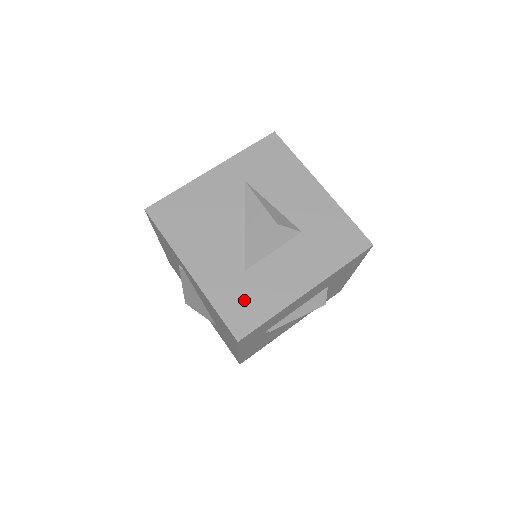
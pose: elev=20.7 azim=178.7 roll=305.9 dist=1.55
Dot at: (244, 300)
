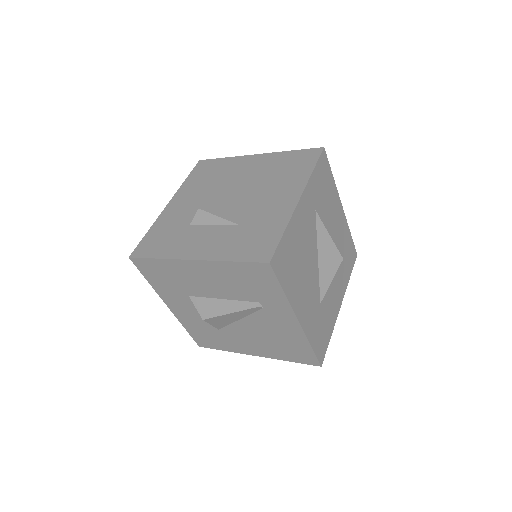
Dot at: (322, 330)
